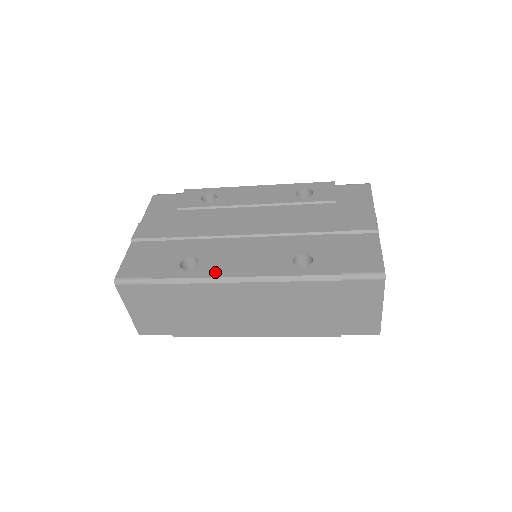
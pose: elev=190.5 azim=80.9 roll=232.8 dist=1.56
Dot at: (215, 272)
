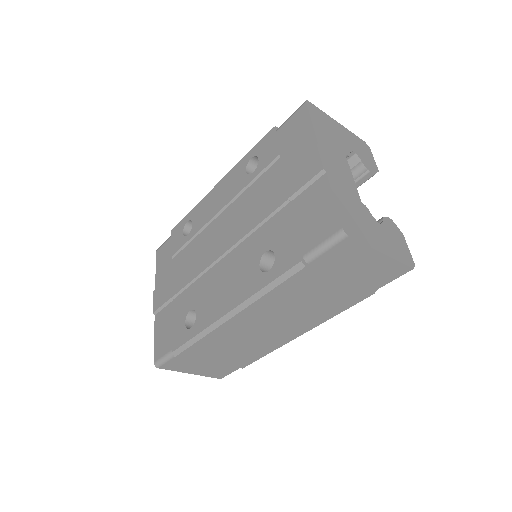
Dot at: (208, 319)
